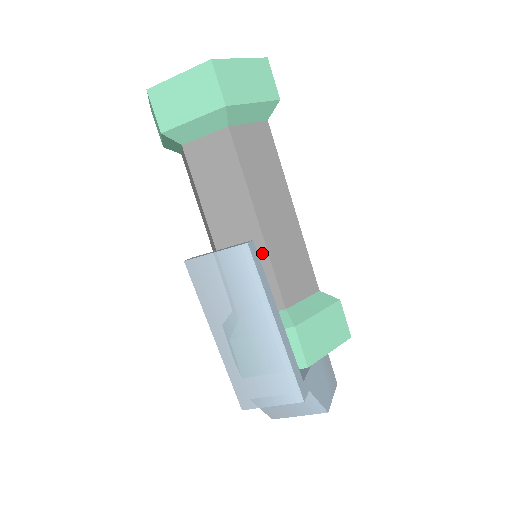
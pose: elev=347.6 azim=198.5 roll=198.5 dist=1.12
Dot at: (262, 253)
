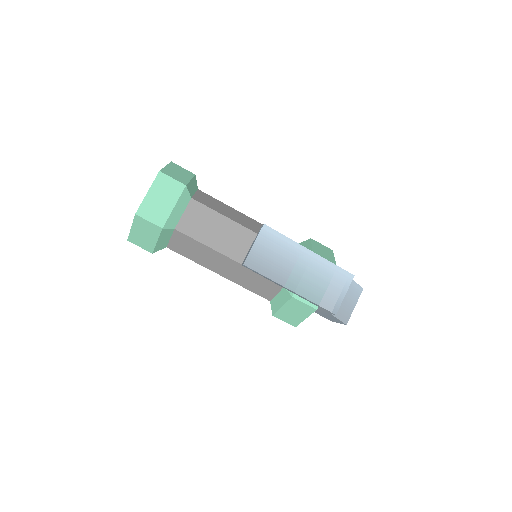
Dot at: occluded
